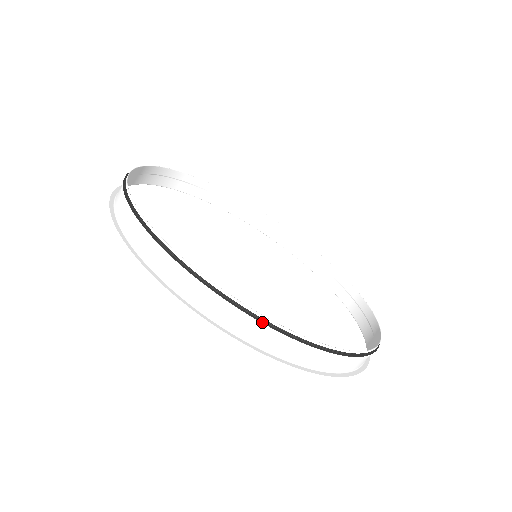
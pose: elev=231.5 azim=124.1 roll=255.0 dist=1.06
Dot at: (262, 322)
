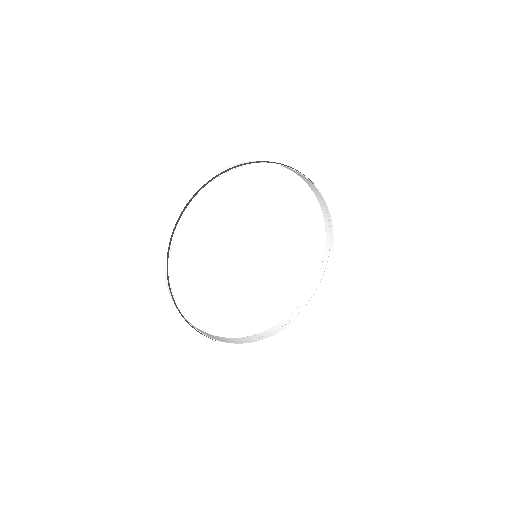
Dot at: occluded
